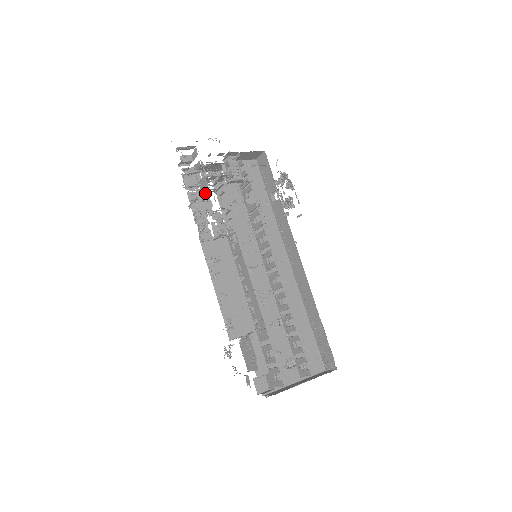
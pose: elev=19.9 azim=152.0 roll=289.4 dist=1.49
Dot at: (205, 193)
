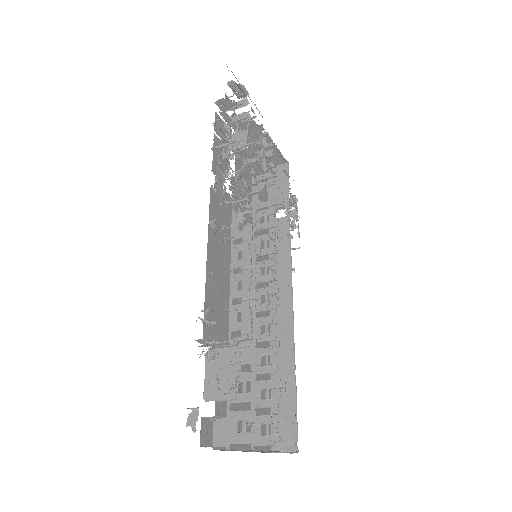
Dot at: (236, 148)
